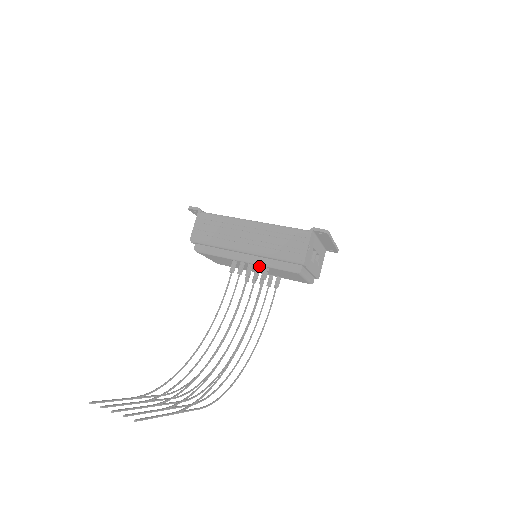
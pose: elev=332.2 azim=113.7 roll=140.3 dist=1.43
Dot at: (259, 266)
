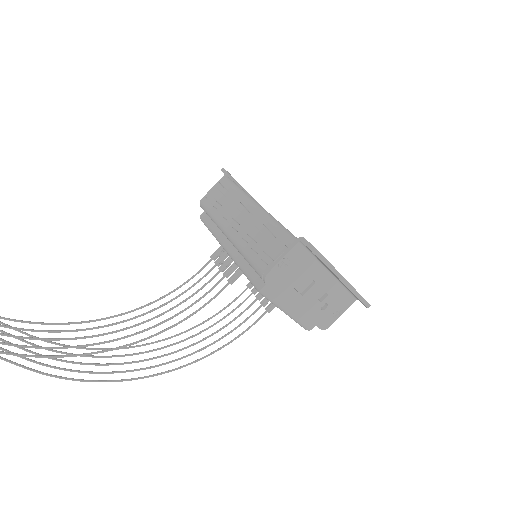
Dot at: occluded
